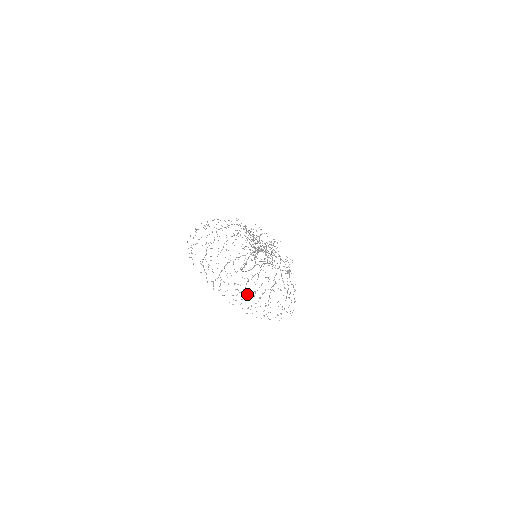
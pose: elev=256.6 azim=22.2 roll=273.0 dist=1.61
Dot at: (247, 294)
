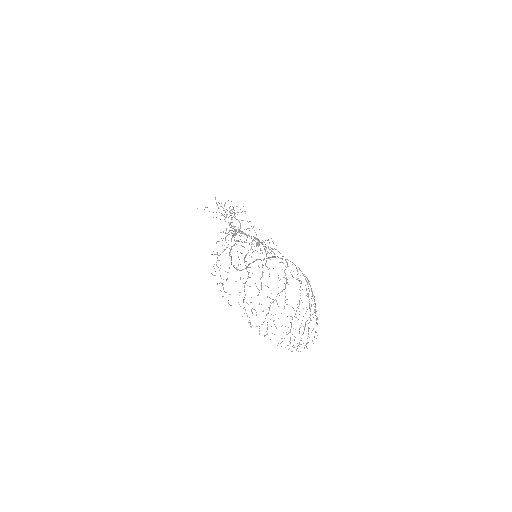
Dot at: occluded
